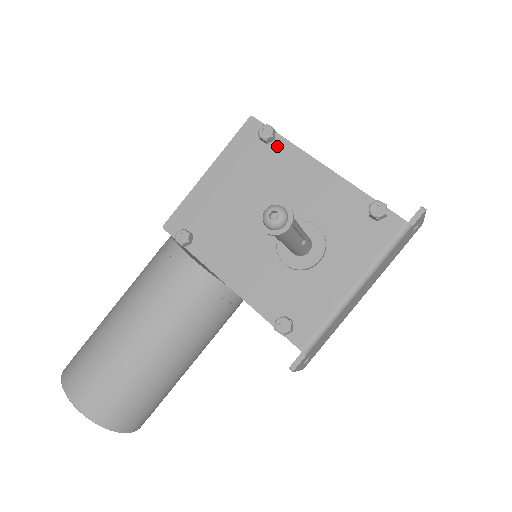
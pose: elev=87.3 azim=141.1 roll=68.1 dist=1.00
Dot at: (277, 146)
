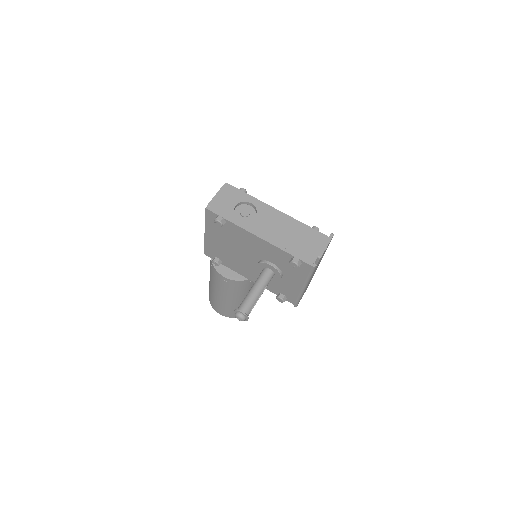
Dot at: (229, 225)
